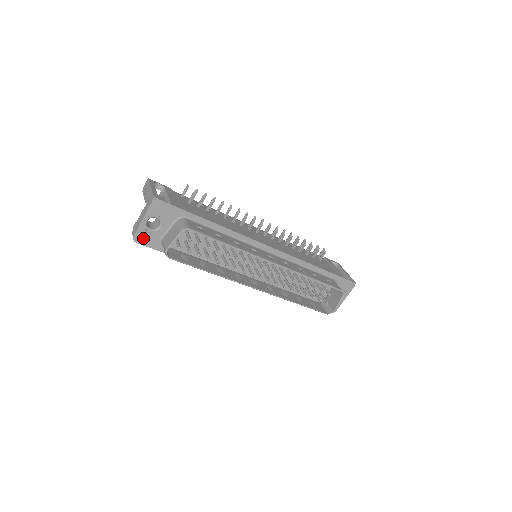
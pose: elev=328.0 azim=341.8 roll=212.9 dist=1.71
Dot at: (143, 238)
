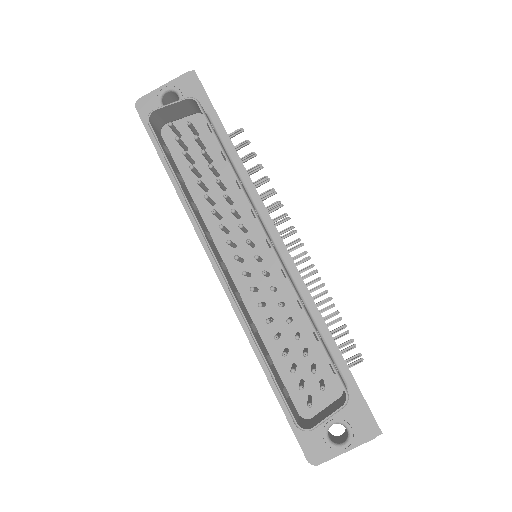
Dot at: (147, 108)
